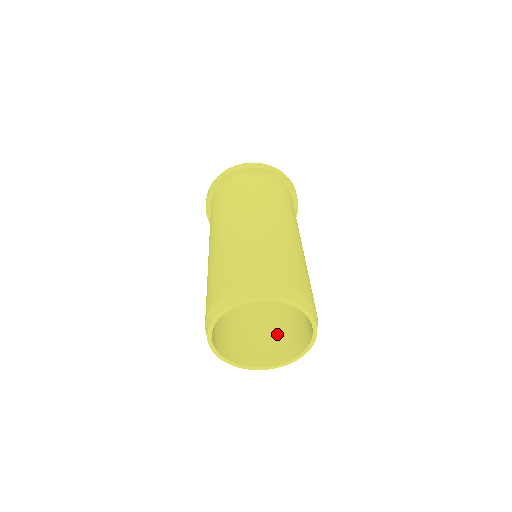
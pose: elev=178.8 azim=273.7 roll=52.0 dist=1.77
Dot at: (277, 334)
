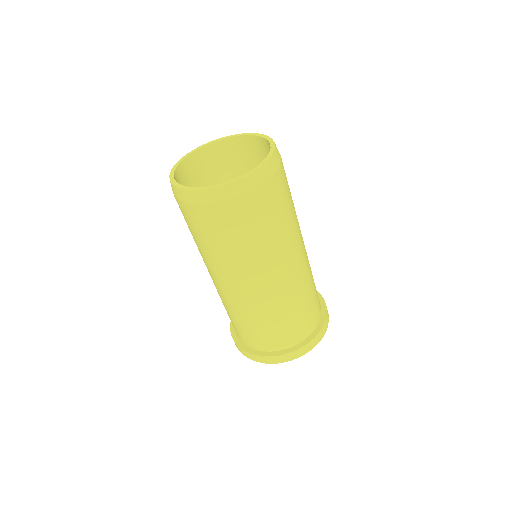
Dot at: occluded
